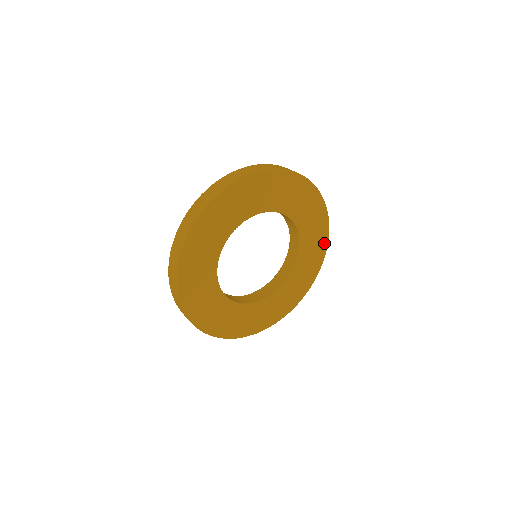
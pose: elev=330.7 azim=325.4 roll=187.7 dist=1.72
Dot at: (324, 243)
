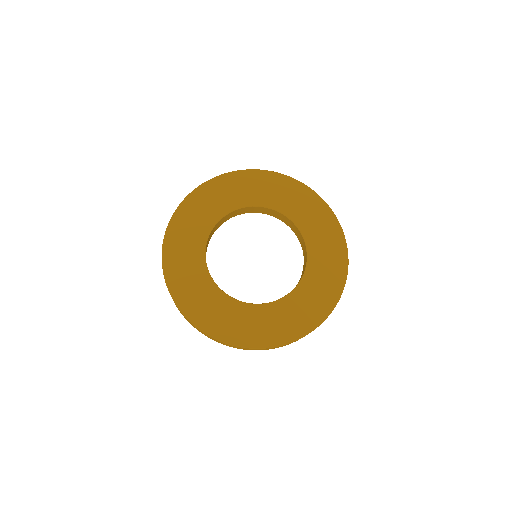
Dot at: (302, 330)
